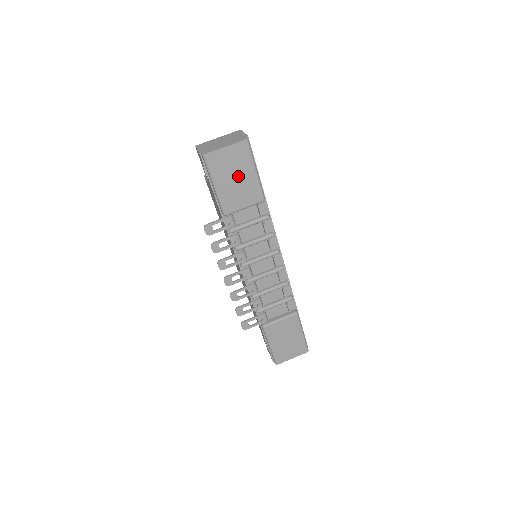
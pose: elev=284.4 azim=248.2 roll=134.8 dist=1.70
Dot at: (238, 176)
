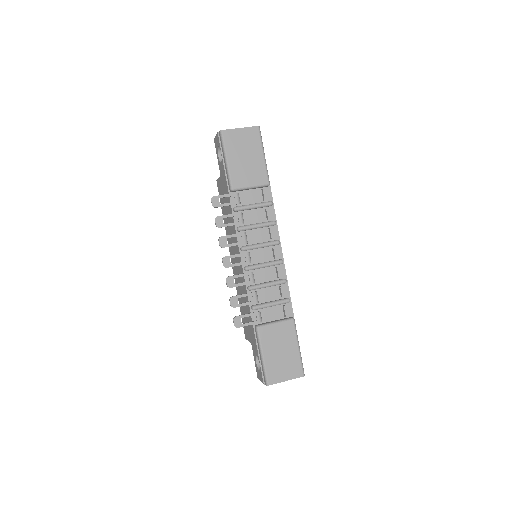
Dot at: (248, 156)
